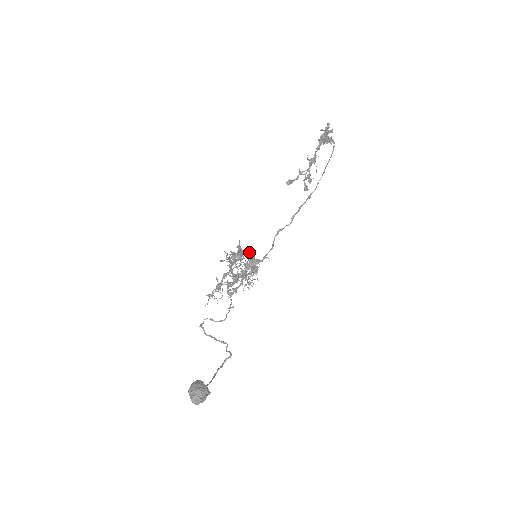
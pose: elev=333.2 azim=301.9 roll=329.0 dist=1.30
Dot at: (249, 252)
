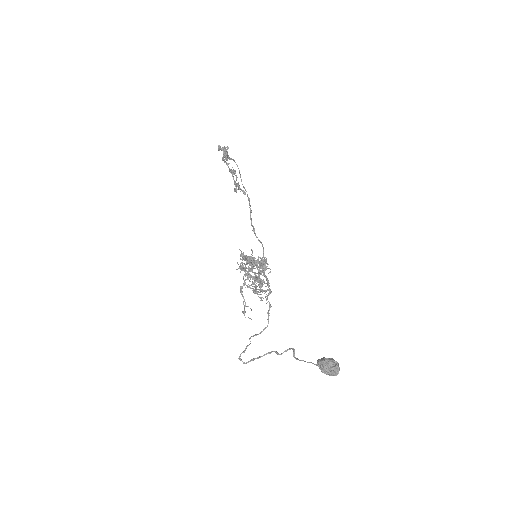
Dot at: occluded
